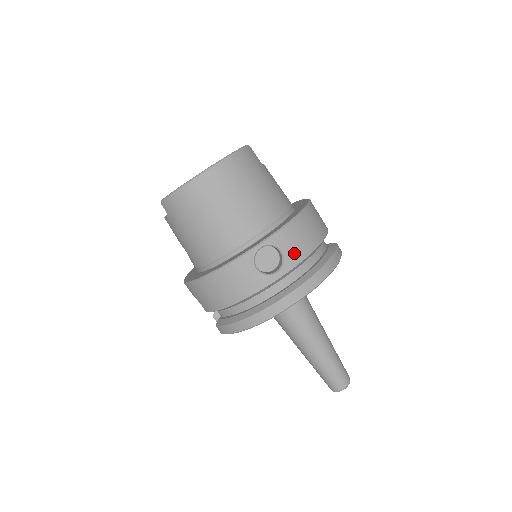
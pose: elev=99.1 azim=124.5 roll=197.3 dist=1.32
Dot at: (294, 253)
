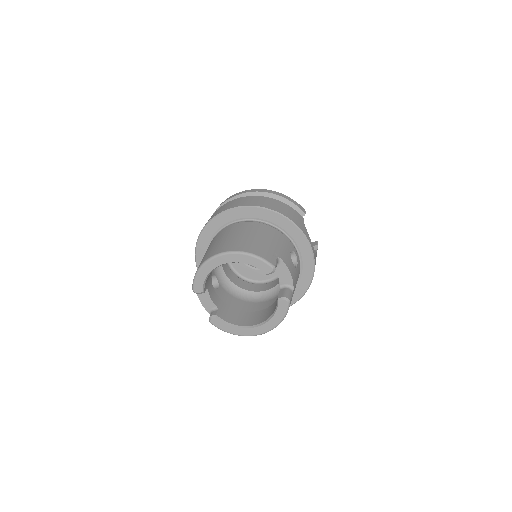
Dot at: occluded
